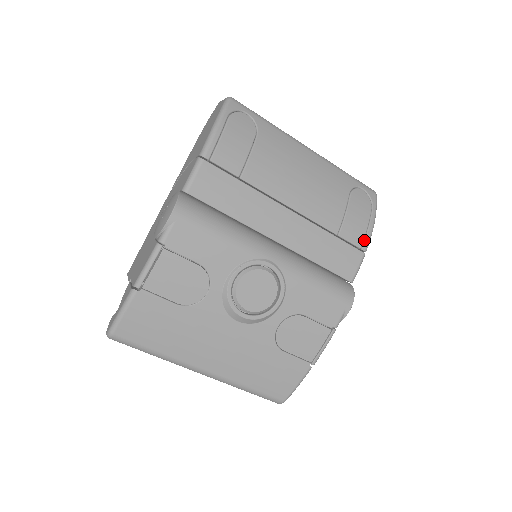
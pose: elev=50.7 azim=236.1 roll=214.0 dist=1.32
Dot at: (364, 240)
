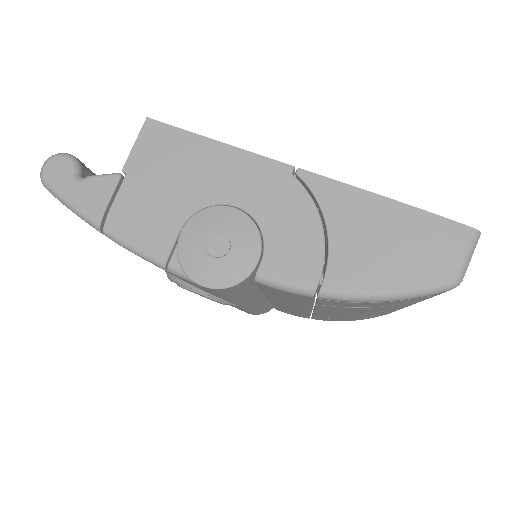
Dot at: (323, 320)
